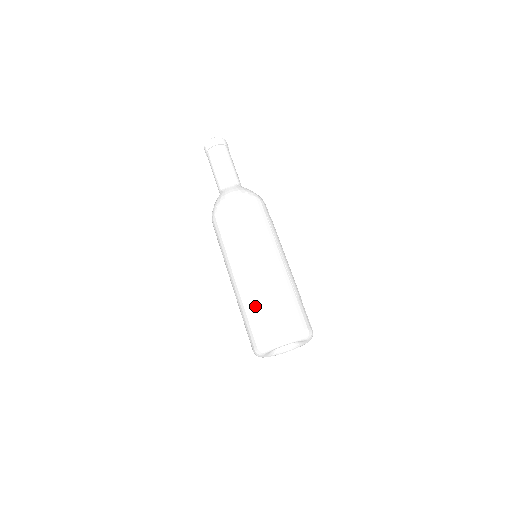
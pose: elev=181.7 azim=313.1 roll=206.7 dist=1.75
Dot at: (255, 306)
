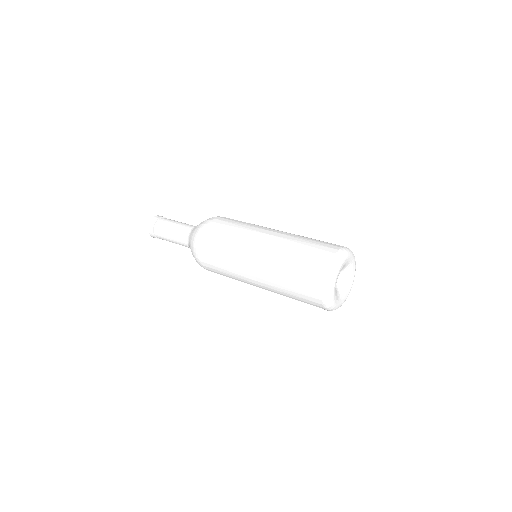
Dot at: (296, 251)
